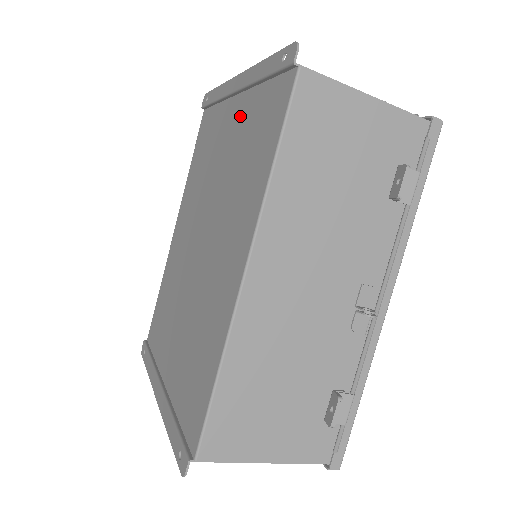
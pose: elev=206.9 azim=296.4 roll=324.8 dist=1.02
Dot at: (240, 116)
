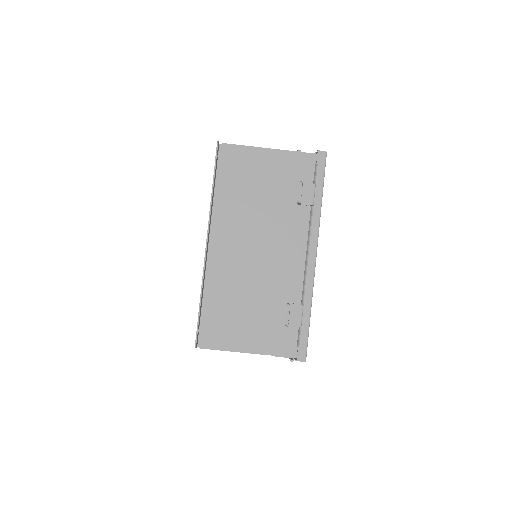
Dot at: occluded
